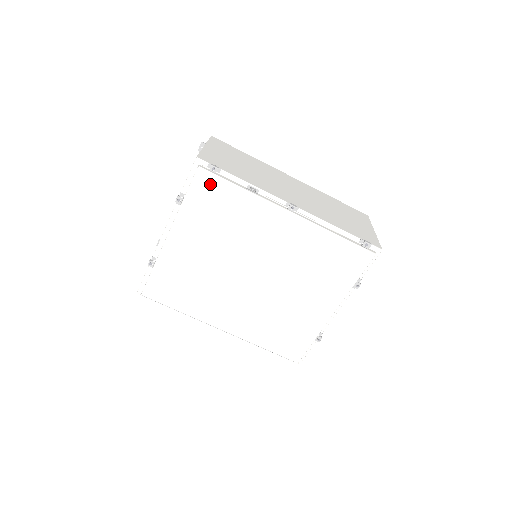
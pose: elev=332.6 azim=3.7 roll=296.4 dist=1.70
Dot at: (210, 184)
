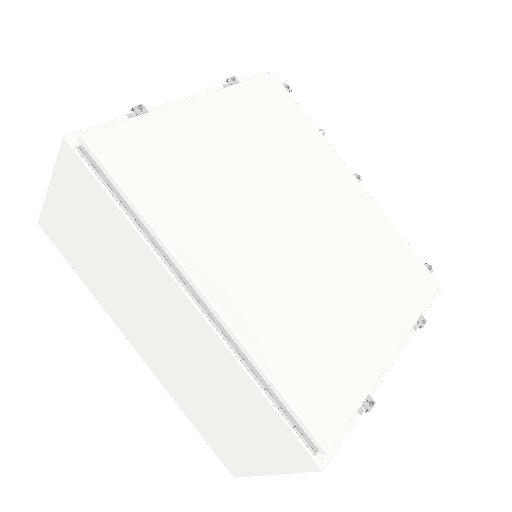
Dot at: (279, 94)
